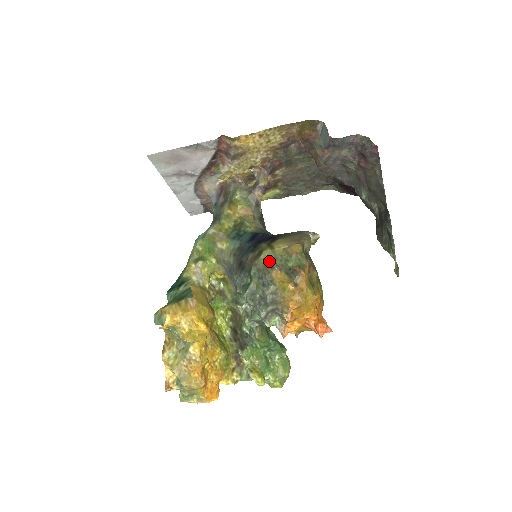
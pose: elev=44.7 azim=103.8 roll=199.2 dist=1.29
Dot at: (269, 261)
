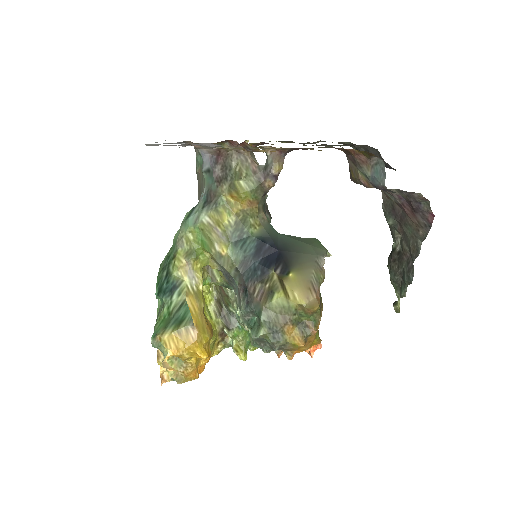
Dot at: (282, 311)
